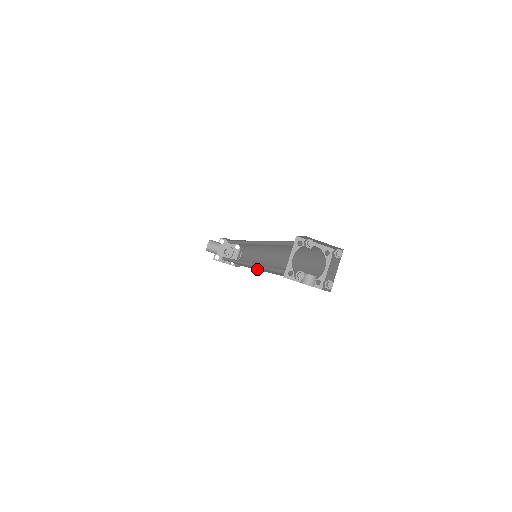
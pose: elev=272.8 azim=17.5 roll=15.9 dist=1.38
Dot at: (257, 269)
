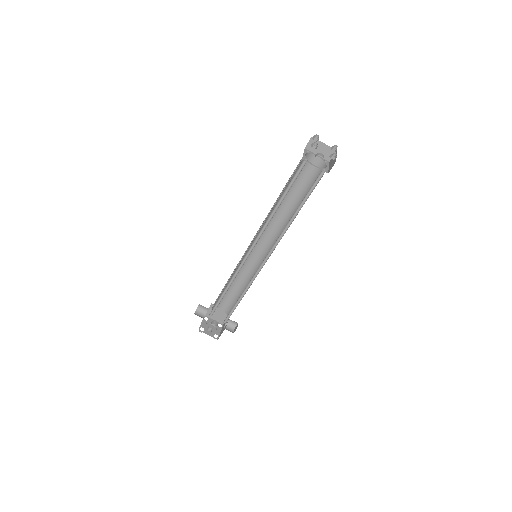
Dot at: (254, 278)
